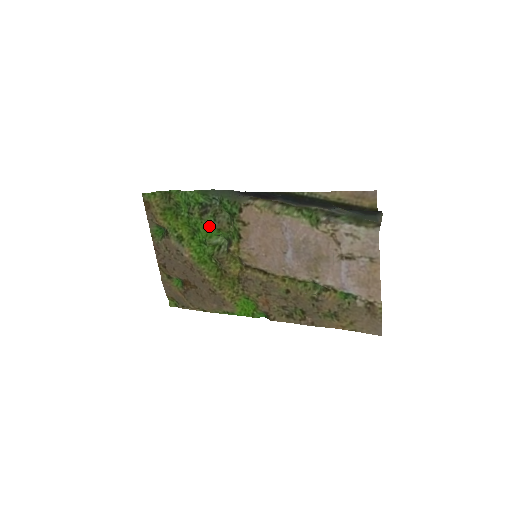
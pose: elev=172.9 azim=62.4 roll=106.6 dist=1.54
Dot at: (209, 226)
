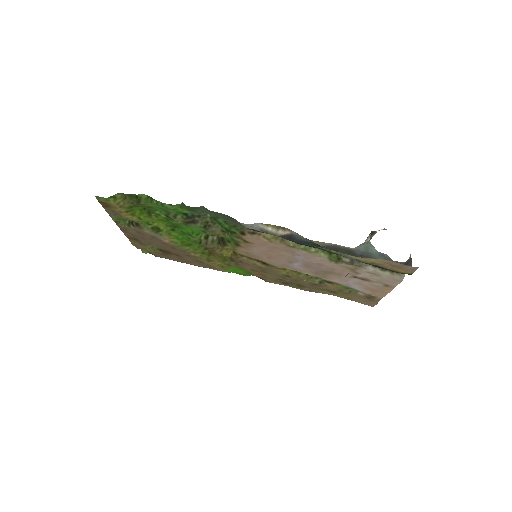
Dot at: (196, 229)
